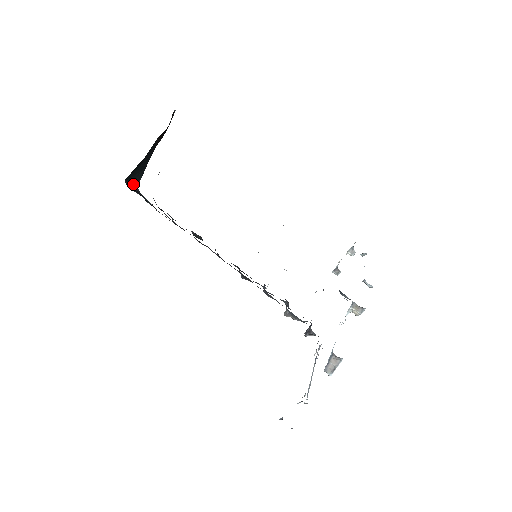
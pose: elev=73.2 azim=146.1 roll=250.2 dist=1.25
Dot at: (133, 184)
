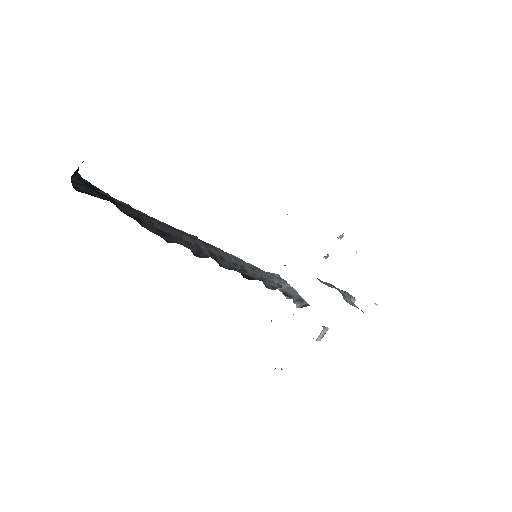
Dot at: occluded
